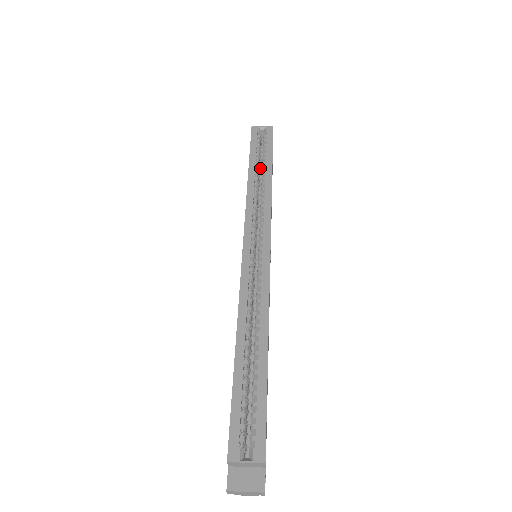
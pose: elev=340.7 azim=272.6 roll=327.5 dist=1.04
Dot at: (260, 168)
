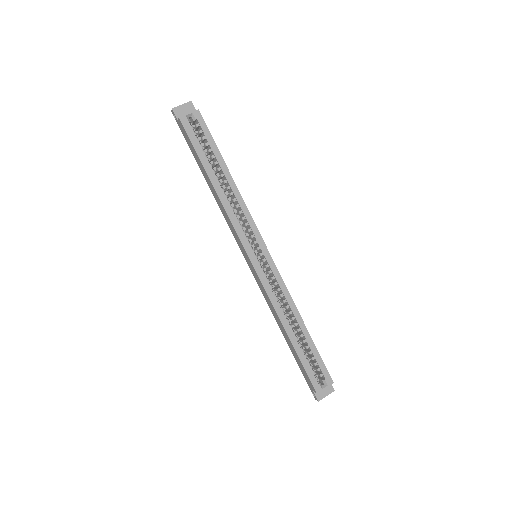
Dot at: occluded
